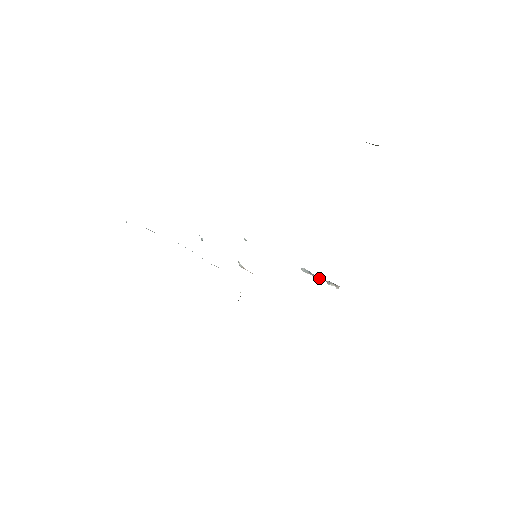
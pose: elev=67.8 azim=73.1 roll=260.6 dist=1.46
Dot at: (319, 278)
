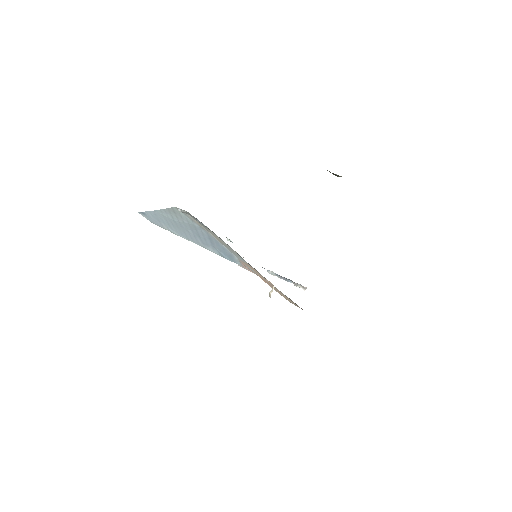
Dot at: (287, 280)
